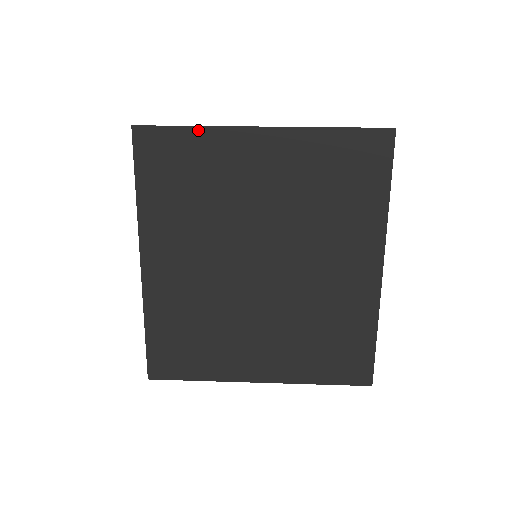
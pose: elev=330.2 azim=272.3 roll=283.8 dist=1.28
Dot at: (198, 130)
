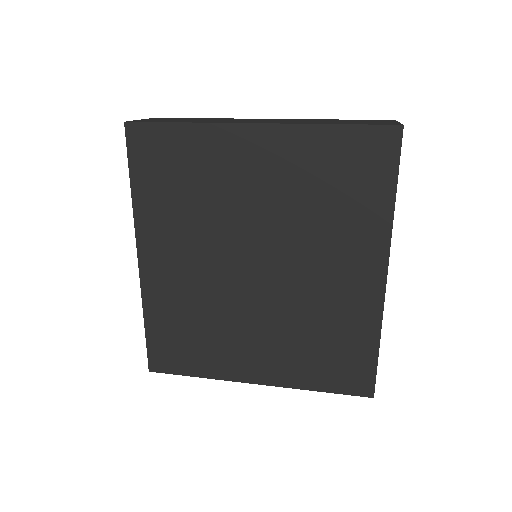
Dot at: (190, 127)
